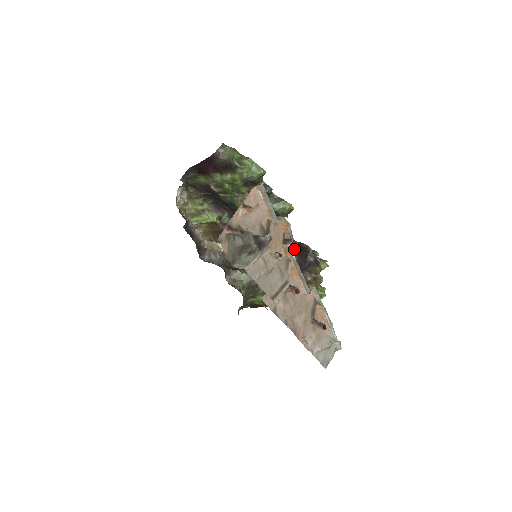
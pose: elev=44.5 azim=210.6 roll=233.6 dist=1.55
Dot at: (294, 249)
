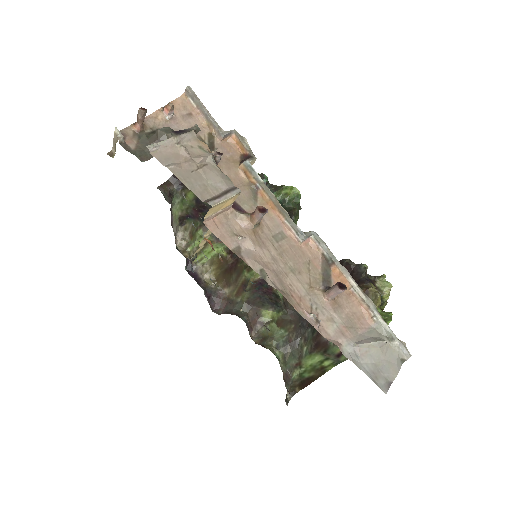
Dot at: occluded
